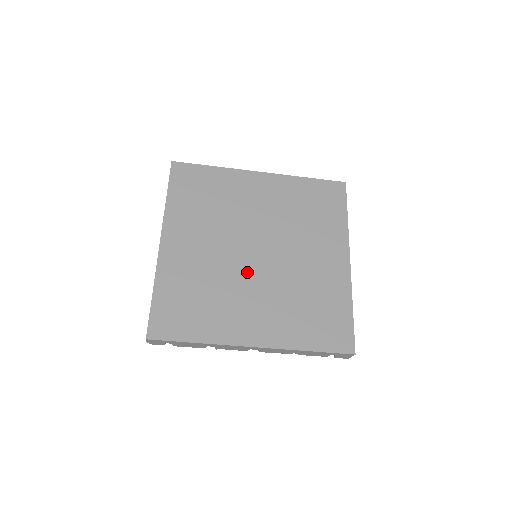
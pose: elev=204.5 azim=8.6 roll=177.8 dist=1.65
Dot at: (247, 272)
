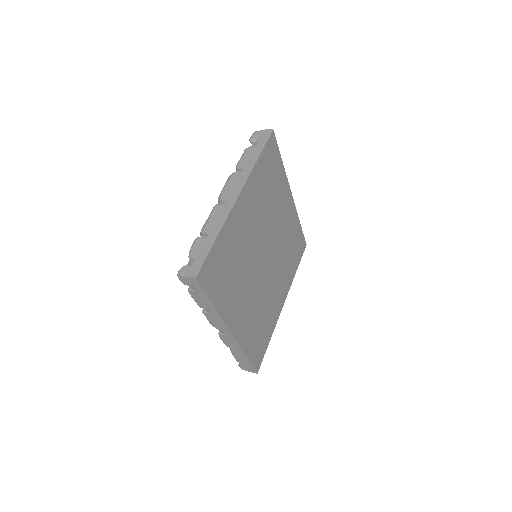
Dot at: (255, 269)
